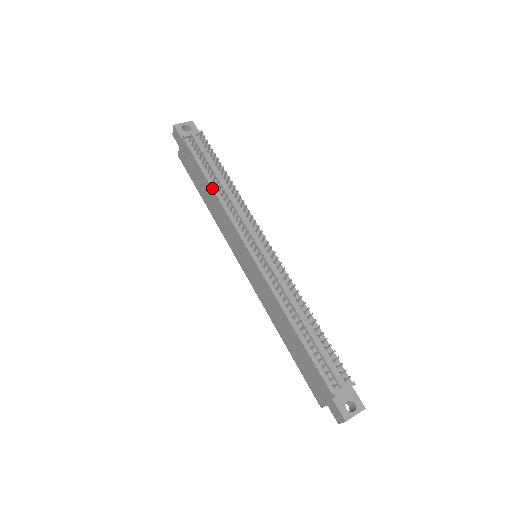
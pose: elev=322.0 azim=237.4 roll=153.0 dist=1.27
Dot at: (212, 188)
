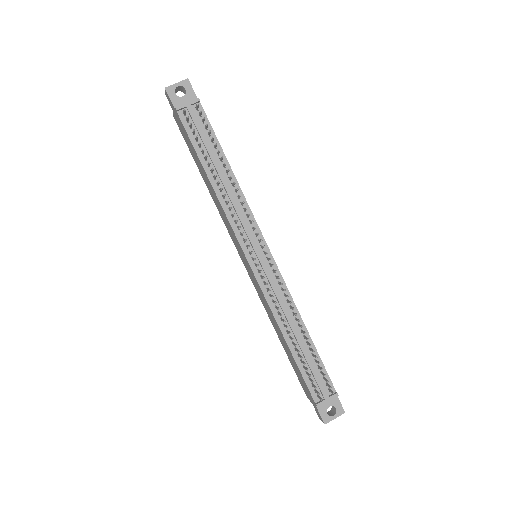
Dot at: (210, 181)
